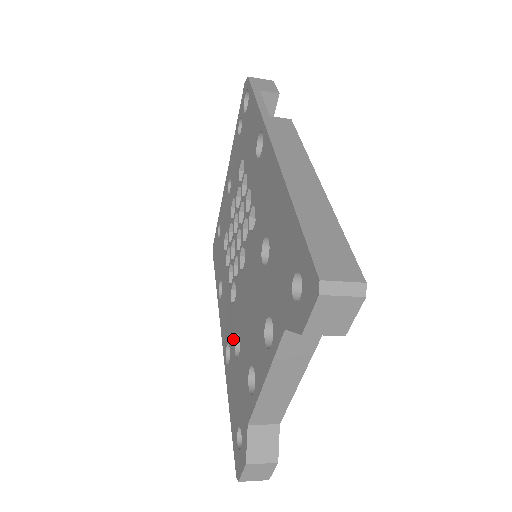
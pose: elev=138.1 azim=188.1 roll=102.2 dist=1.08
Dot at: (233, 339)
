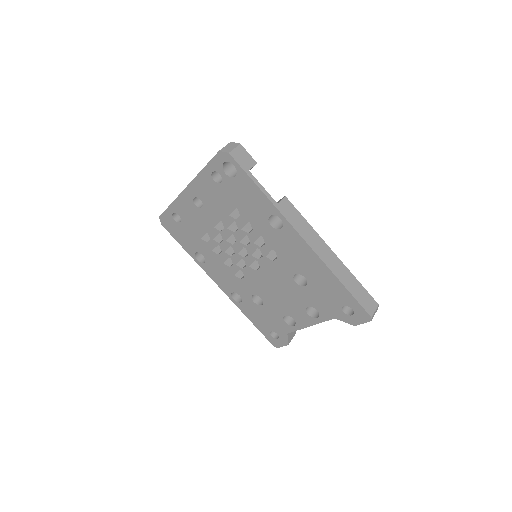
Dot at: (247, 295)
